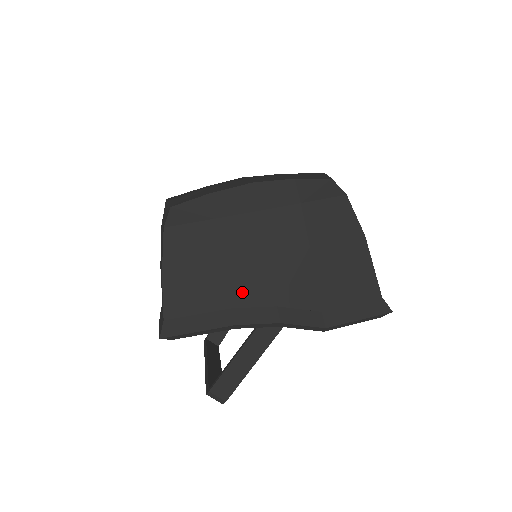
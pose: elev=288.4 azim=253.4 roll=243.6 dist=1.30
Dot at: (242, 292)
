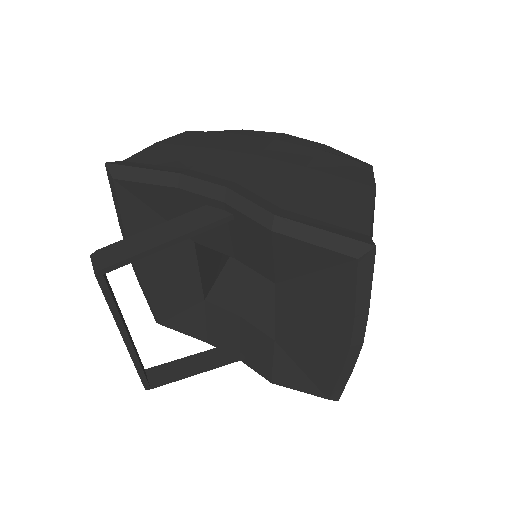
Dot at: (211, 165)
